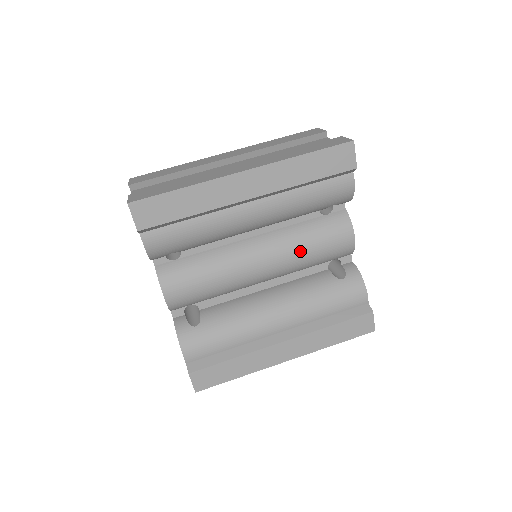
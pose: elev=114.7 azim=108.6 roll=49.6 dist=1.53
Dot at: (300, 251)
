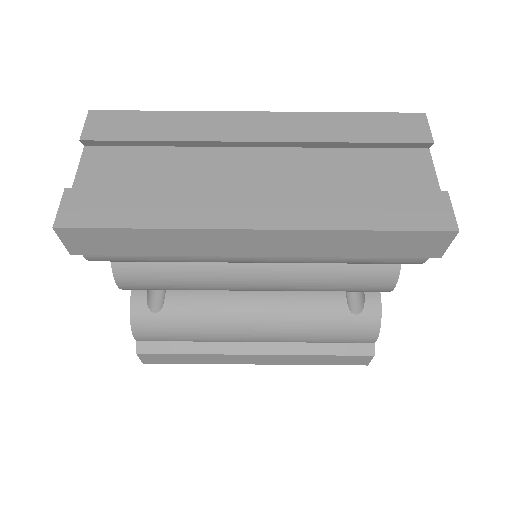
Dot at: (313, 284)
